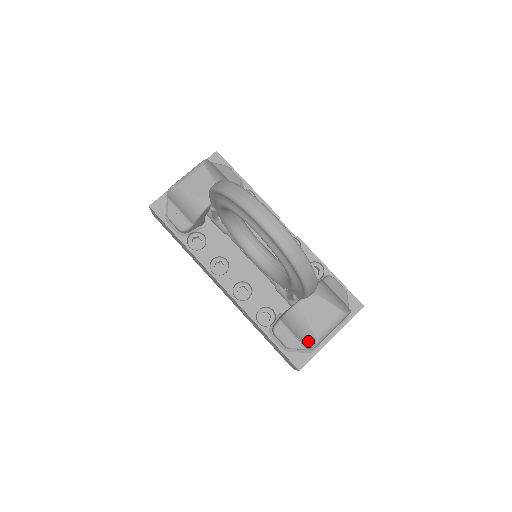
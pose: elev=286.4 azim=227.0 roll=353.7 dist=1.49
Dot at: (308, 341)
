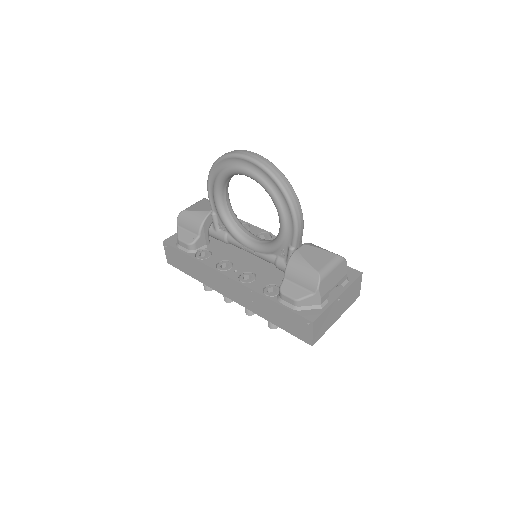
Dot at: (312, 281)
